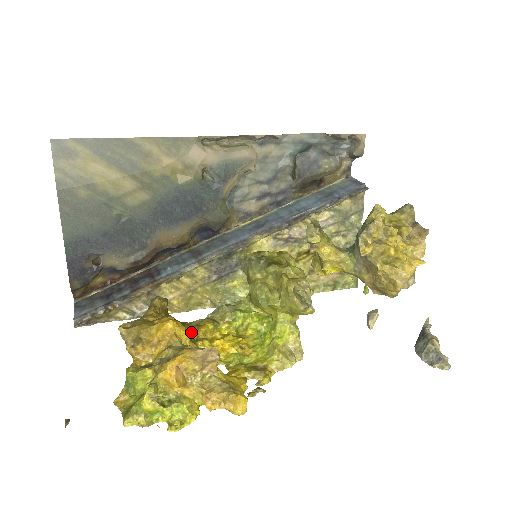
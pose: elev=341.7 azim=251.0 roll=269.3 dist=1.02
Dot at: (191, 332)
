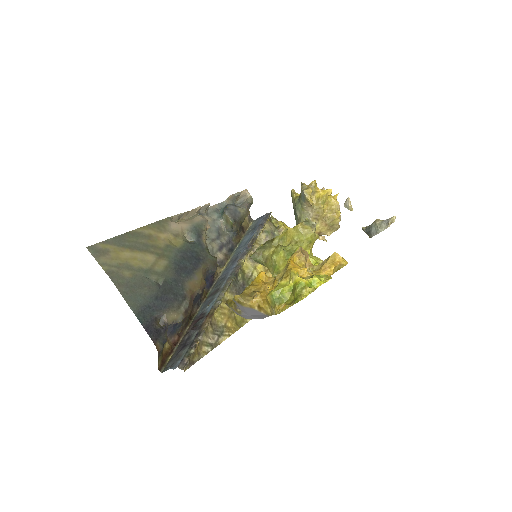
Dot at: occluded
